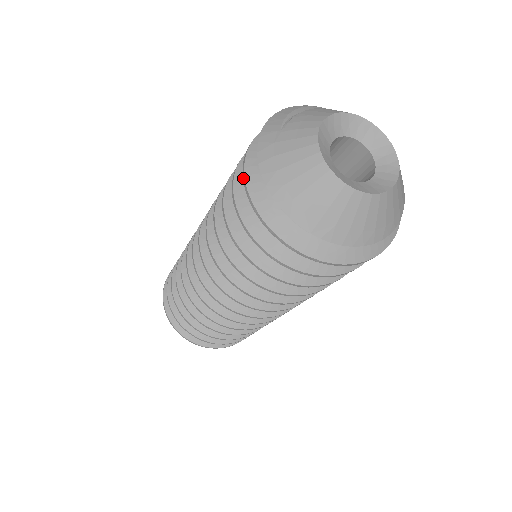
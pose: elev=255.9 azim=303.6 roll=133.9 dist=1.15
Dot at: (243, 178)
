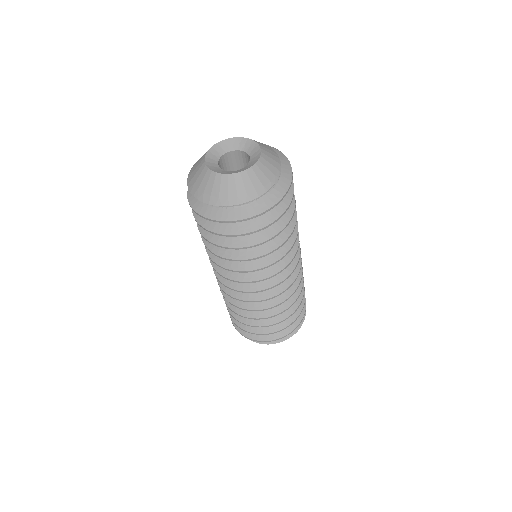
Dot at: occluded
